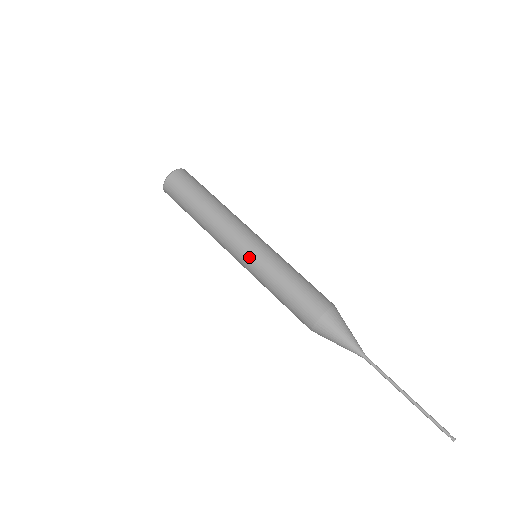
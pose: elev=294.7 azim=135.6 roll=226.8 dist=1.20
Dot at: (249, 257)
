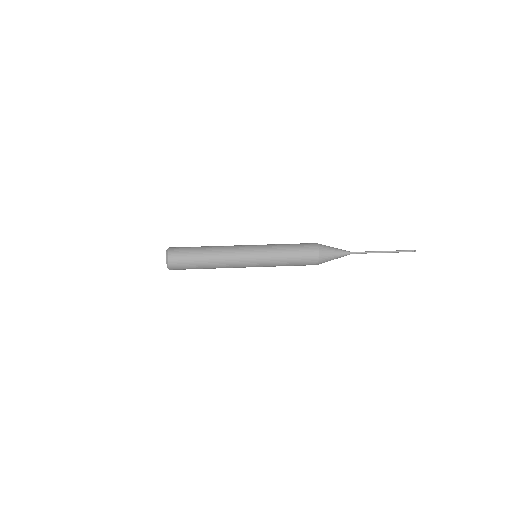
Dot at: (257, 249)
